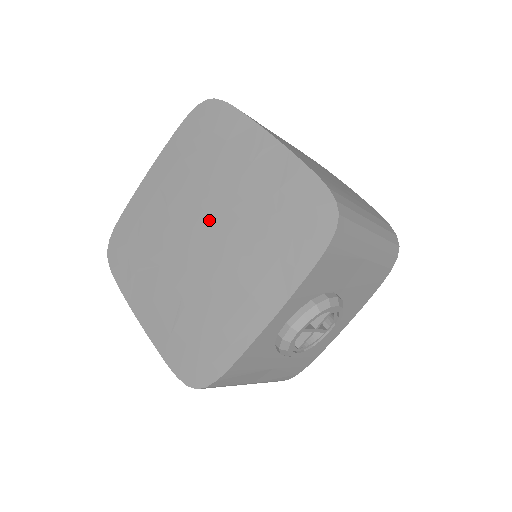
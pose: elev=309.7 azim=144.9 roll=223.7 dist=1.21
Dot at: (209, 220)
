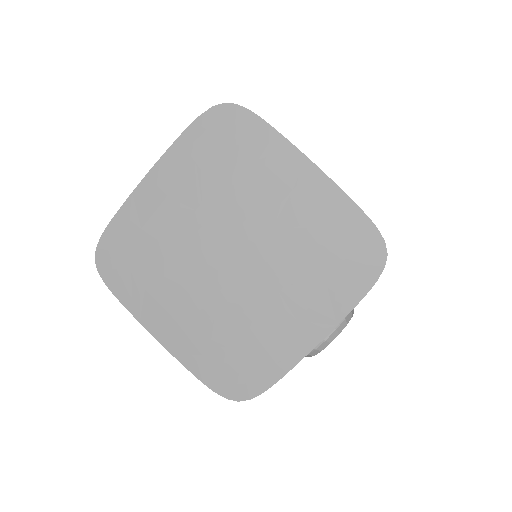
Dot at: (243, 244)
